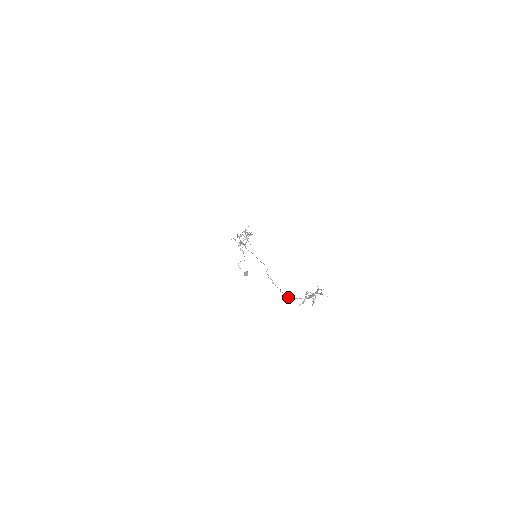
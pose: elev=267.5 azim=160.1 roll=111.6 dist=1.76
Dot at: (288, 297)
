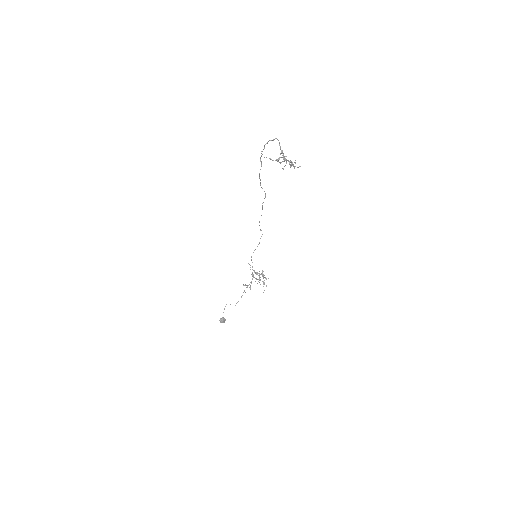
Dot at: occluded
